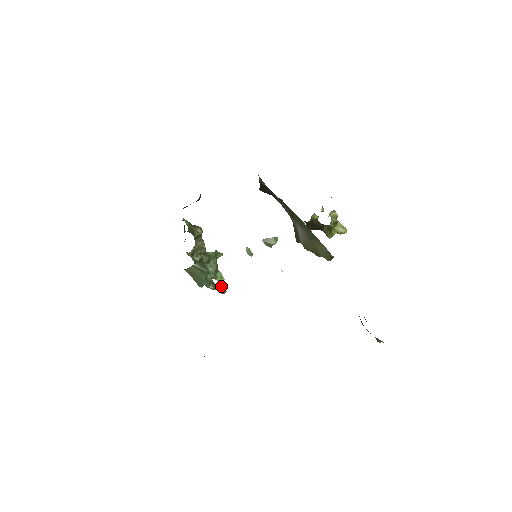
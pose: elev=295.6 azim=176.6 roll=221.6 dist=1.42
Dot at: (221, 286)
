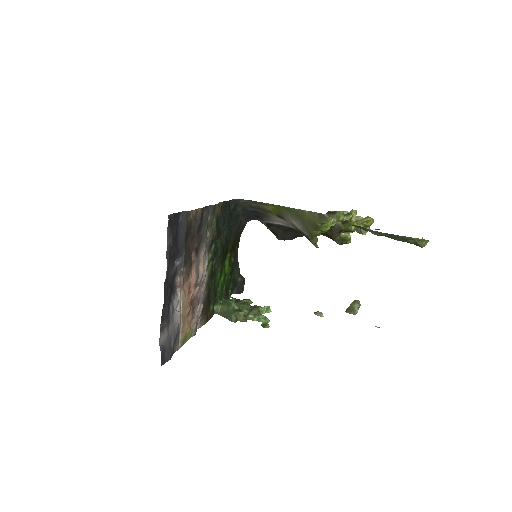
Dot at: (264, 324)
